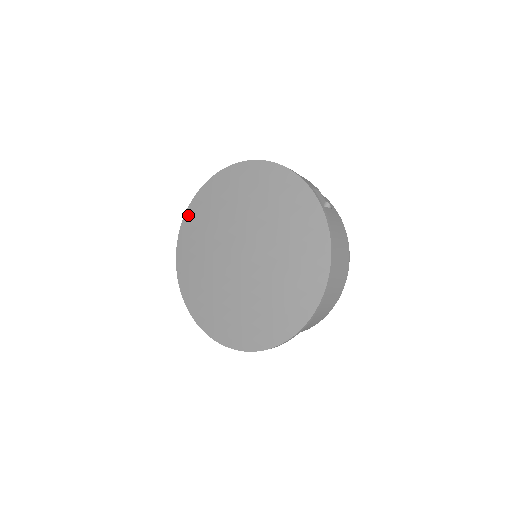
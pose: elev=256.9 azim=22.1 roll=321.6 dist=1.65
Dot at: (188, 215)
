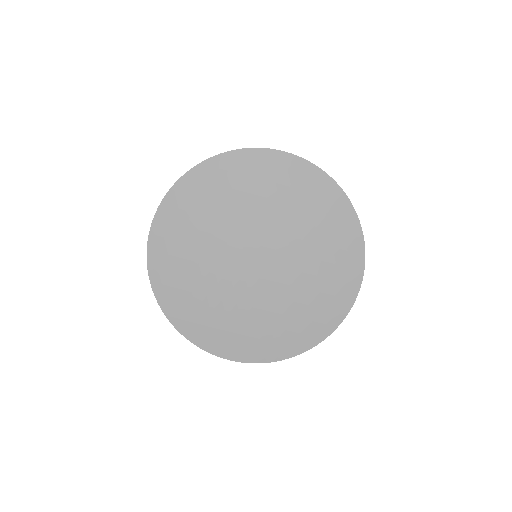
Dot at: (157, 228)
